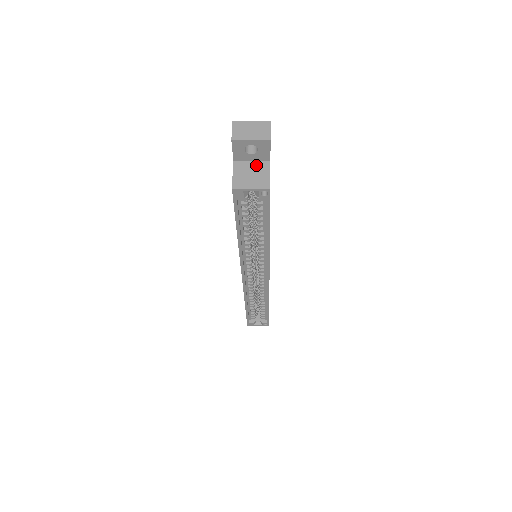
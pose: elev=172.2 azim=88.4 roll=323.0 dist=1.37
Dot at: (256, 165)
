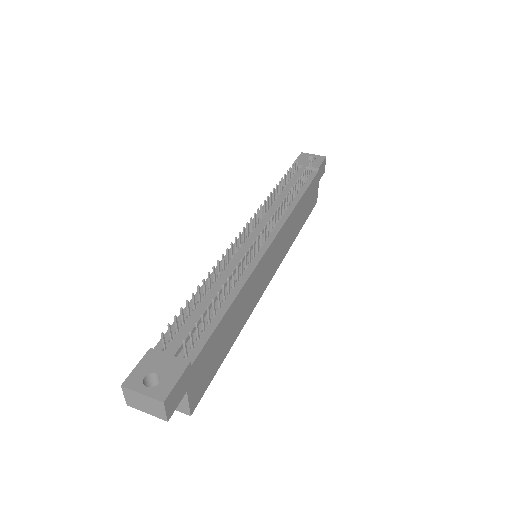
Dot at: occluded
